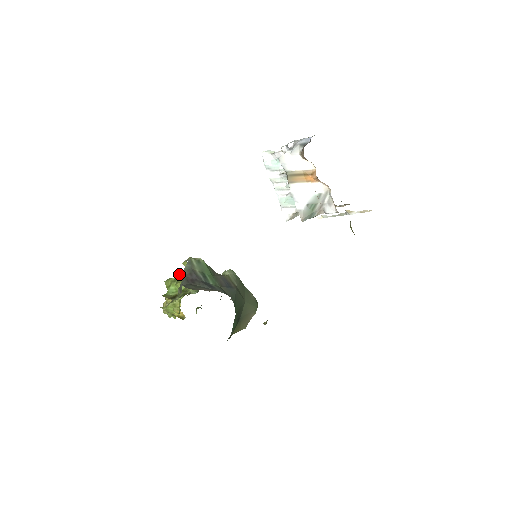
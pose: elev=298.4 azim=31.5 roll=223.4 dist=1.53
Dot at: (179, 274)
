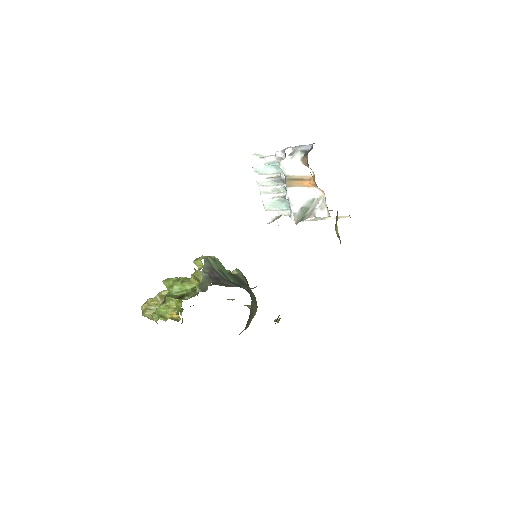
Dot at: (194, 273)
